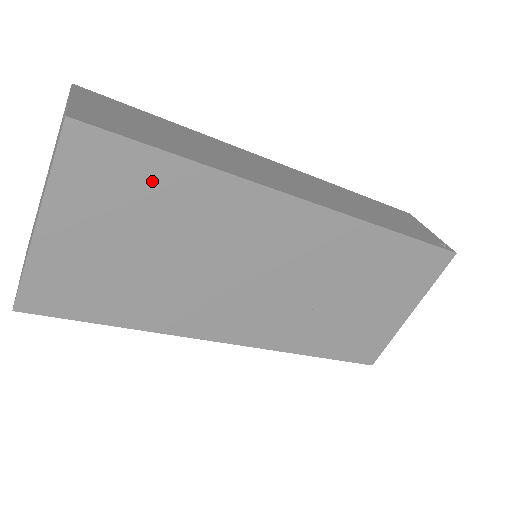
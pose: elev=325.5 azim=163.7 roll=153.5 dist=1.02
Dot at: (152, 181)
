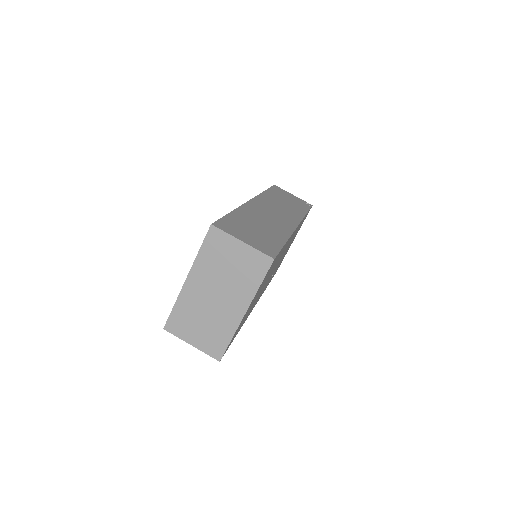
Dot at: occluded
